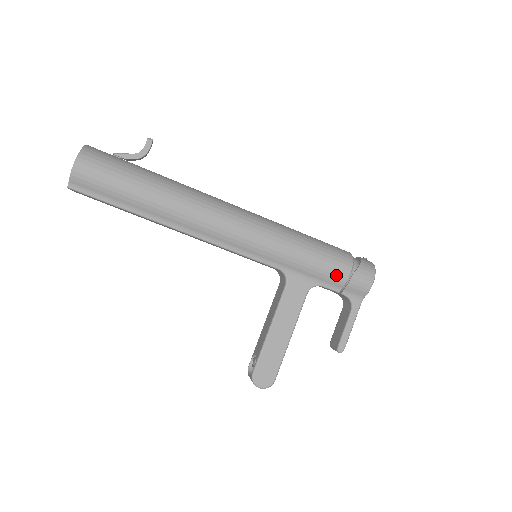
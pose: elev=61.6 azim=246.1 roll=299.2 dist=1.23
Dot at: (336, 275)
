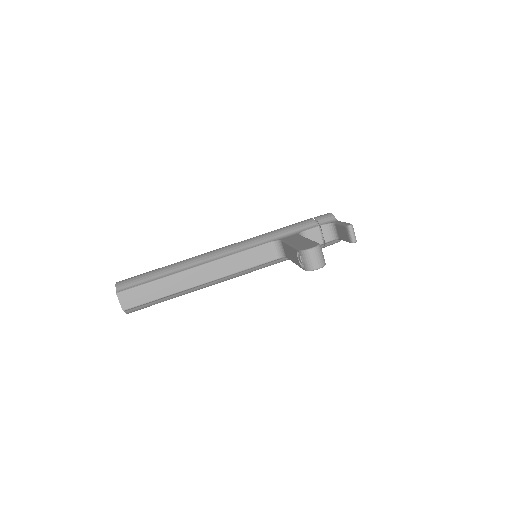
Dot at: (305, 222)
